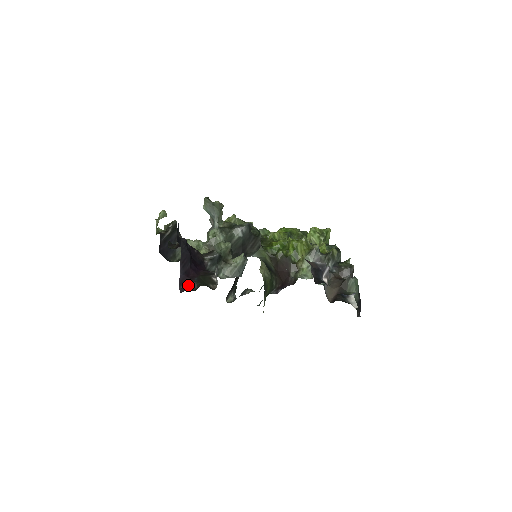
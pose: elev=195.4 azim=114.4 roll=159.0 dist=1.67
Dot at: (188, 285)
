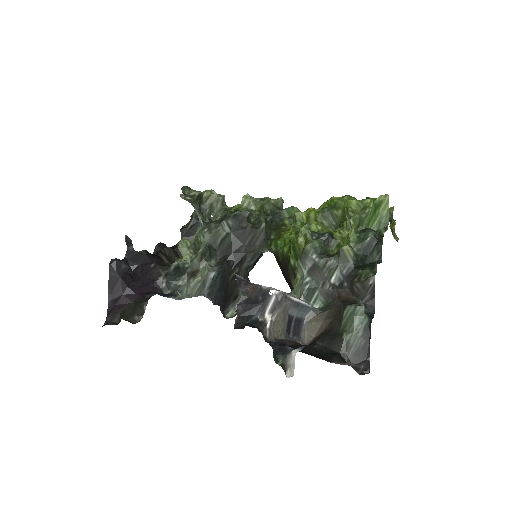
Dot at: (114, 316)
